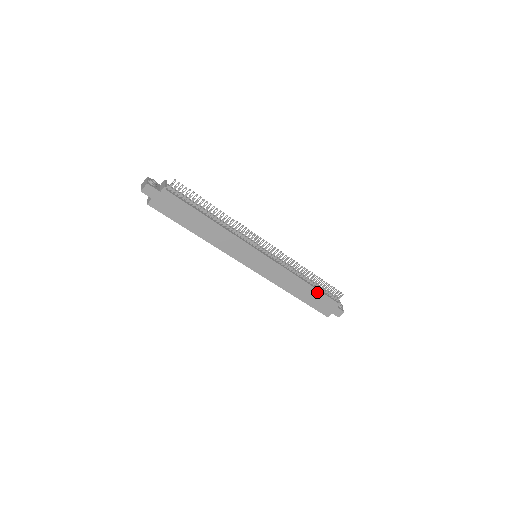
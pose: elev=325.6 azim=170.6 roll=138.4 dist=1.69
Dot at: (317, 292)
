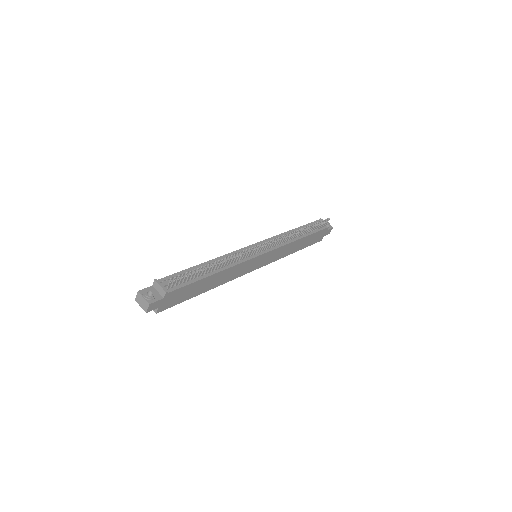
Dot at: (311, 236)
